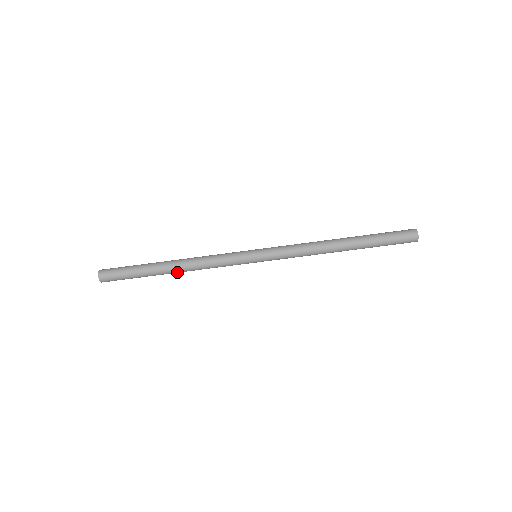
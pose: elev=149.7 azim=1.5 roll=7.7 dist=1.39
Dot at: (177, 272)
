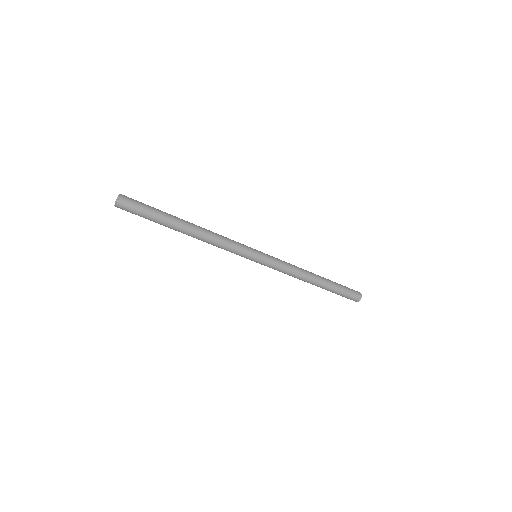
Dot at: occluded
